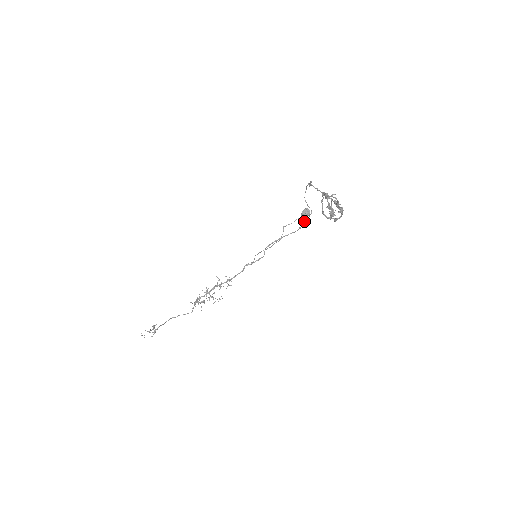
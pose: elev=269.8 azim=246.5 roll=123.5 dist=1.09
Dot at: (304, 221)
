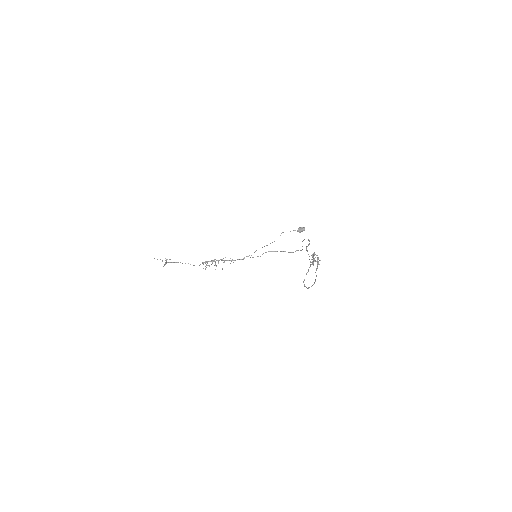
Dot at: occluded
